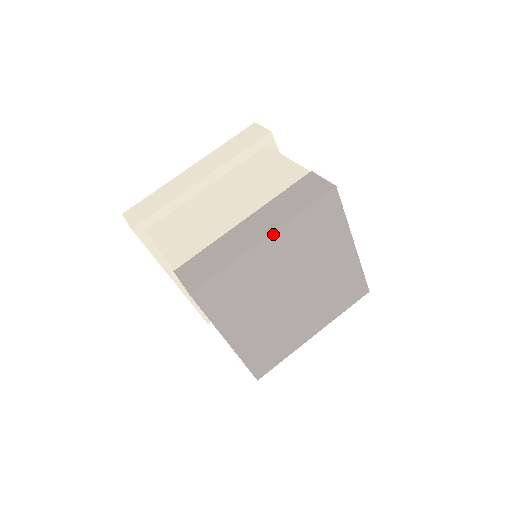
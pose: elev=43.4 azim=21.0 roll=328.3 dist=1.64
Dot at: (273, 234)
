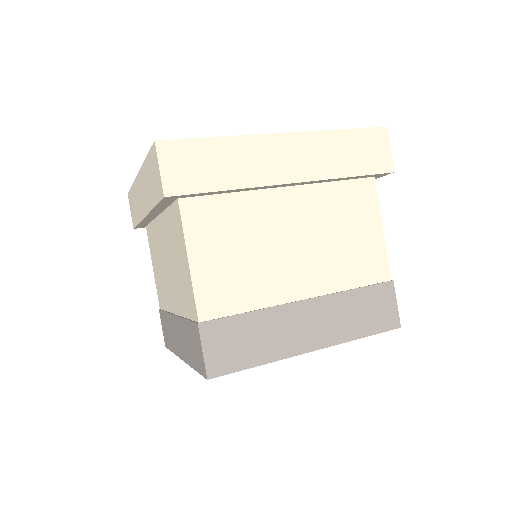
Dot at: (322, 348)
